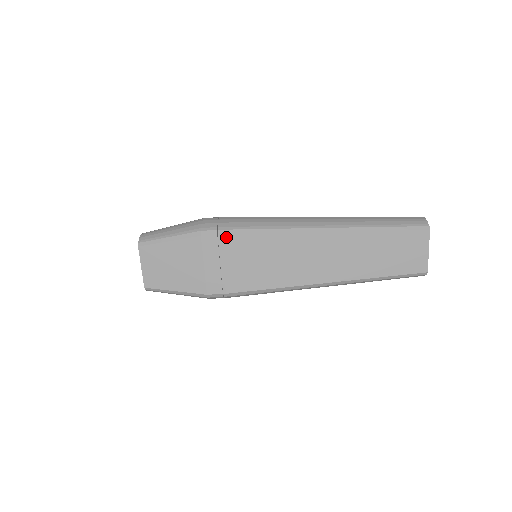
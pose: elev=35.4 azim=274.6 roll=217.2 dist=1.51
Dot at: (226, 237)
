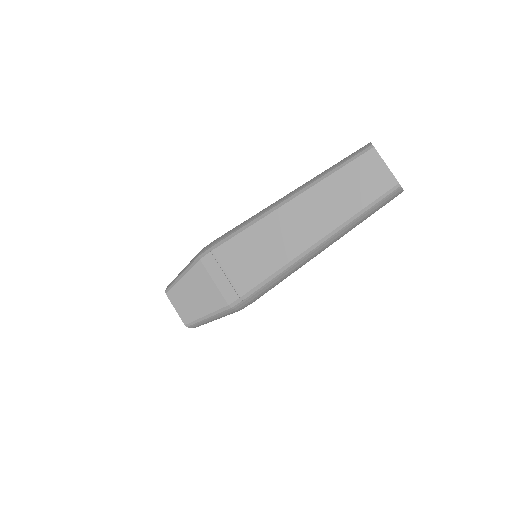
Dot at: (217, 250)
